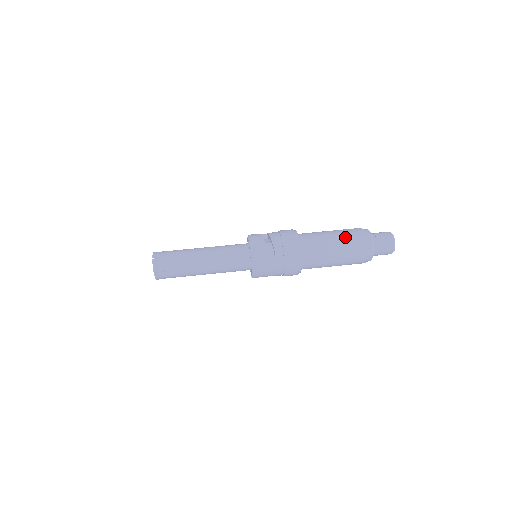
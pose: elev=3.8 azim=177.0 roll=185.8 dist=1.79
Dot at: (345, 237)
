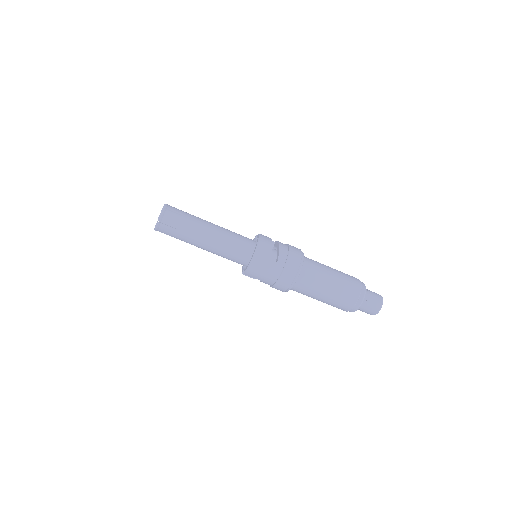
Dot at: (343, 279)
